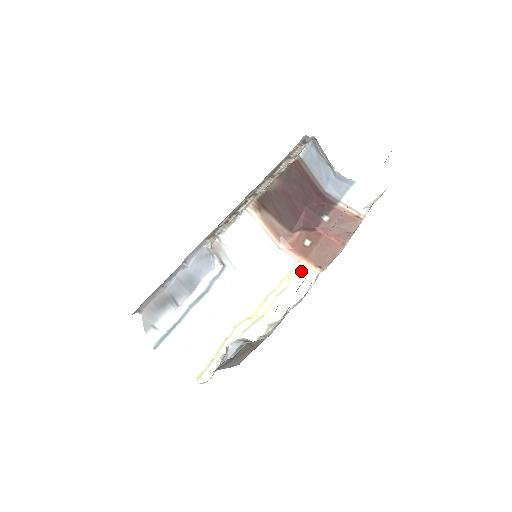
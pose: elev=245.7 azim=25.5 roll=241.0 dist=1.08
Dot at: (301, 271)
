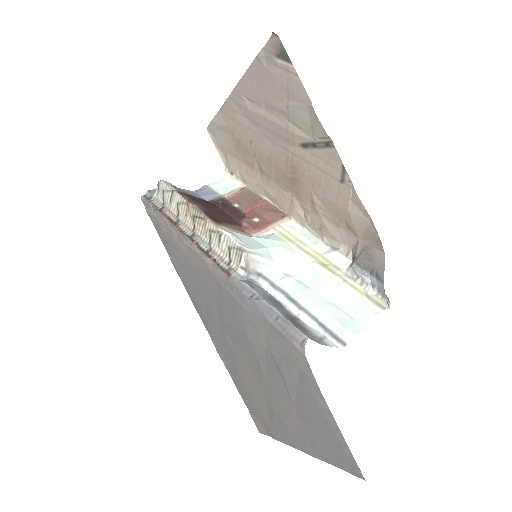
Dot at: (284, 228)
